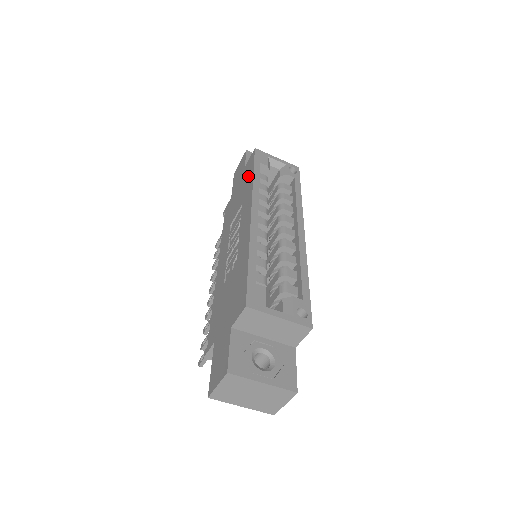
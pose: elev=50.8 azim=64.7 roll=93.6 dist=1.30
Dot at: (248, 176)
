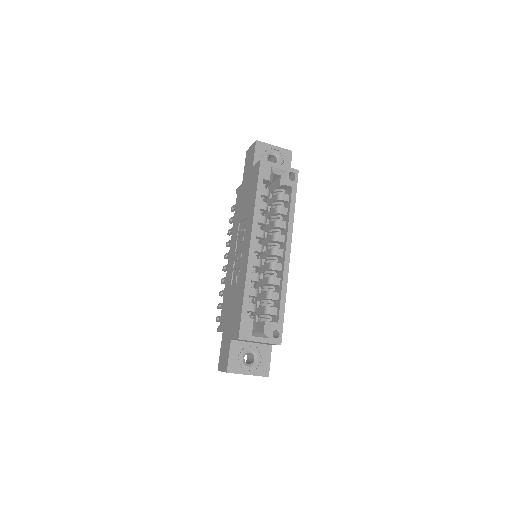
Dot at: (253, 190)
